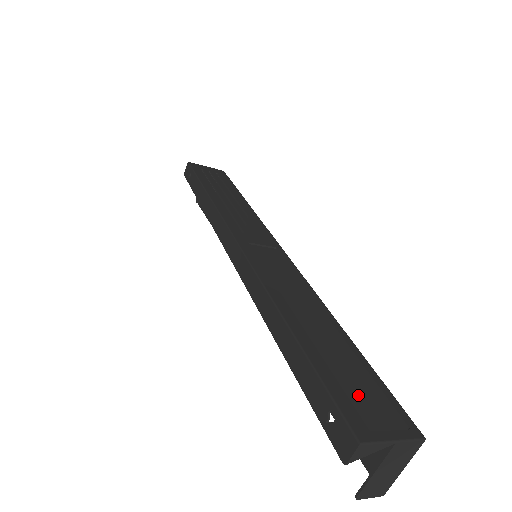
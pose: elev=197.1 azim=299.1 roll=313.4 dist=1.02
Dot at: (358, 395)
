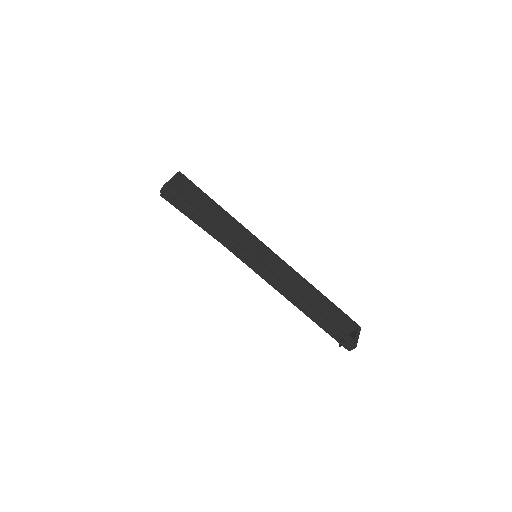
Dot at: (331, 314)
